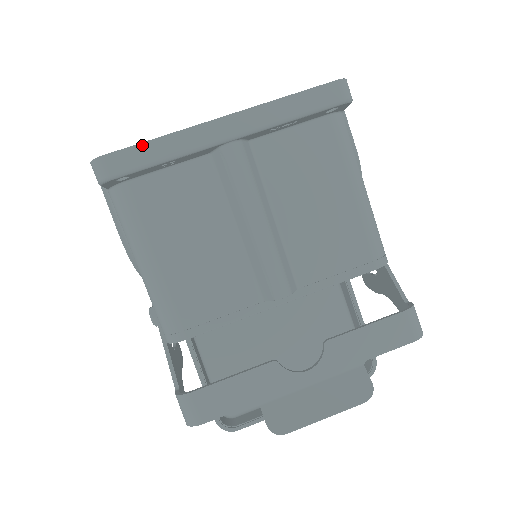
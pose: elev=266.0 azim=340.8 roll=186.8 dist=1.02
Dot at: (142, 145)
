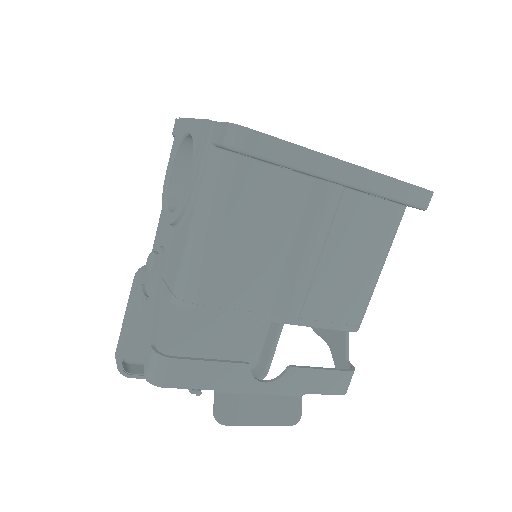
Dot at: (283, 142)
